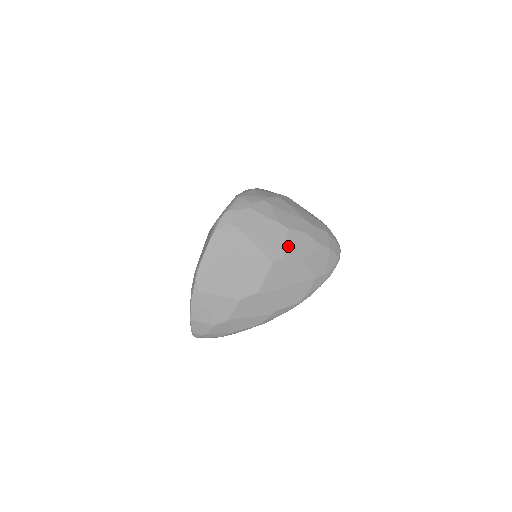
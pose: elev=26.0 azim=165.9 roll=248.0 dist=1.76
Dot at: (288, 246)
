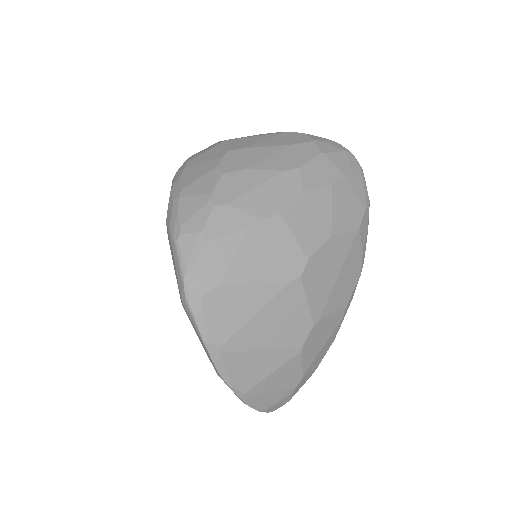
Dot at: (299, 237)
